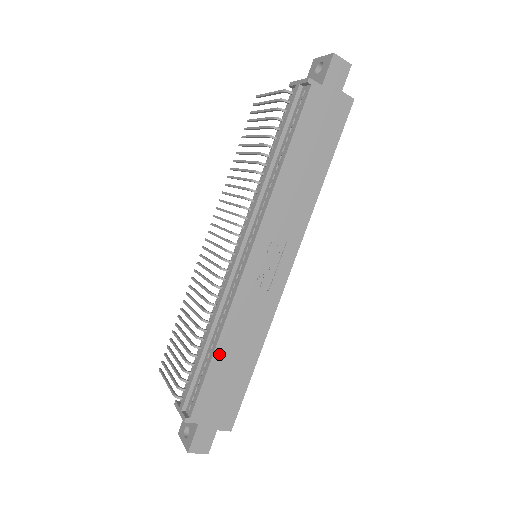
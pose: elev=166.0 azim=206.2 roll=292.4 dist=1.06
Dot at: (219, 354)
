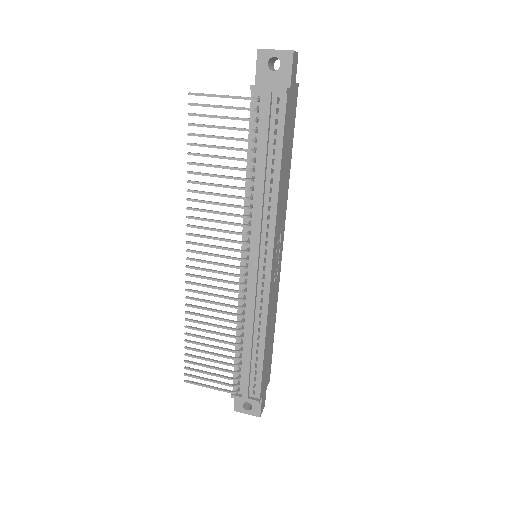
Dot at: (266, 346)
